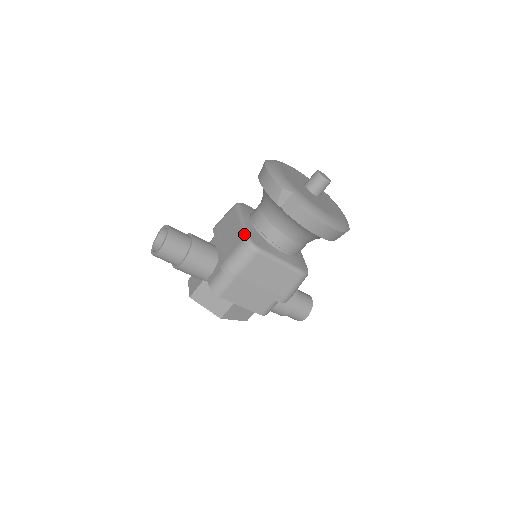
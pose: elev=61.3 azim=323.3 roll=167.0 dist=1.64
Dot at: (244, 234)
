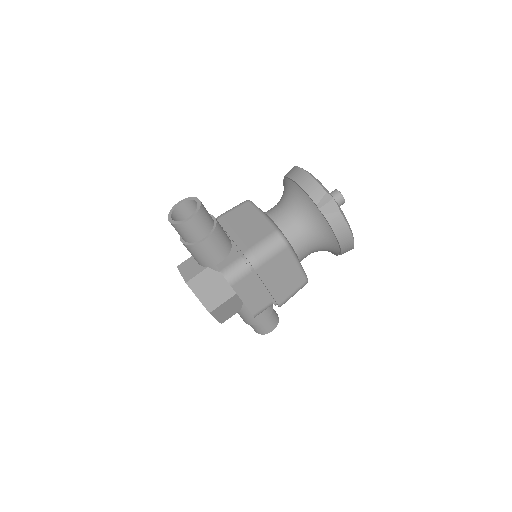
Dot at: (274, 226)
